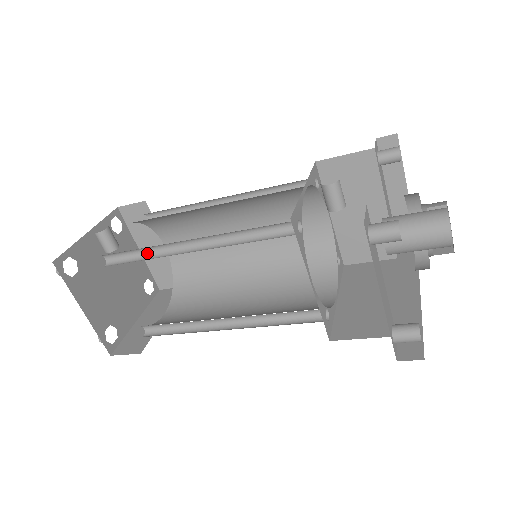
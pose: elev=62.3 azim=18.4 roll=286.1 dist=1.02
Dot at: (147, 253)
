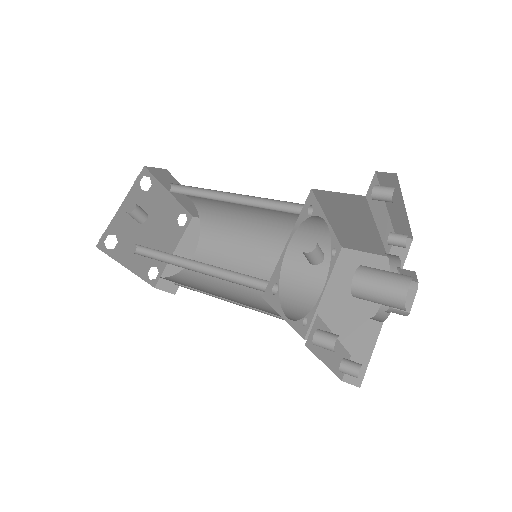
Dot at: (165, 253)
